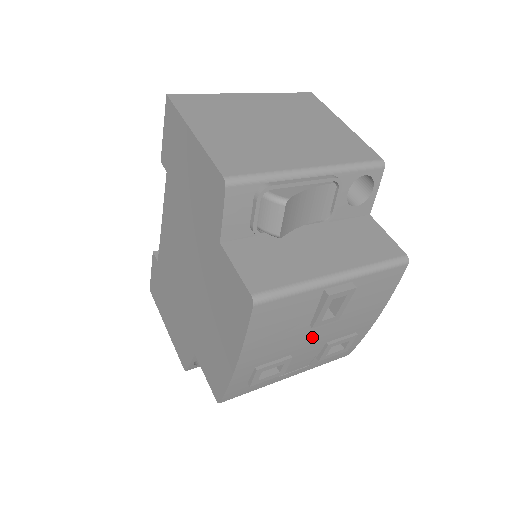
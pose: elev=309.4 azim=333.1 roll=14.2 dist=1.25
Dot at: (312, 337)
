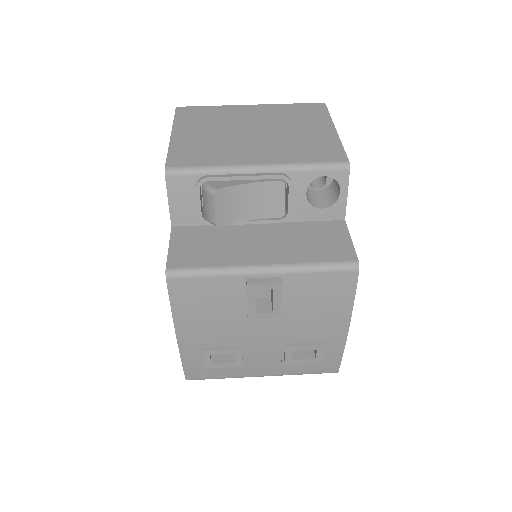
Dot at: (259, 332)
